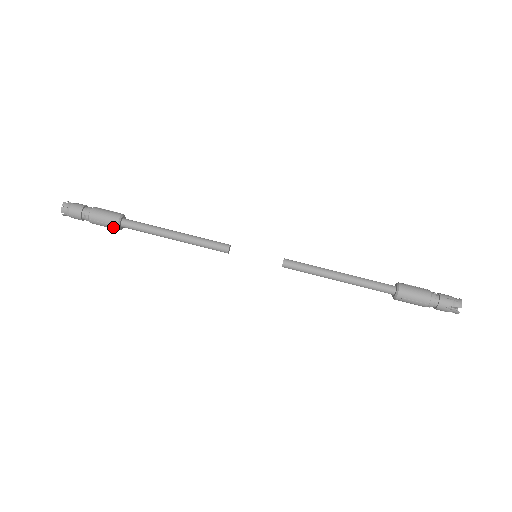
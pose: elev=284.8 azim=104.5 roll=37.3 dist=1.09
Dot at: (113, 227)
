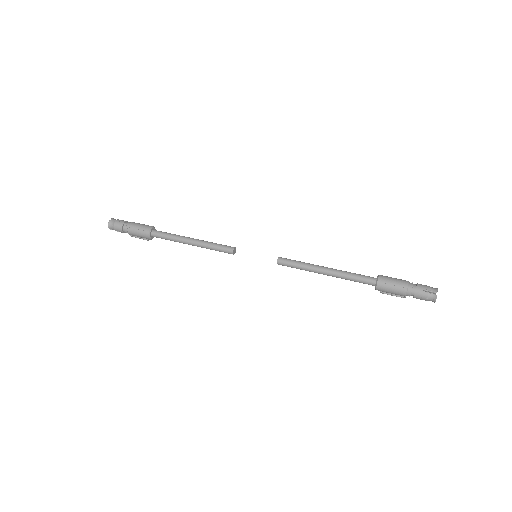
Dot at: (145, 233)
